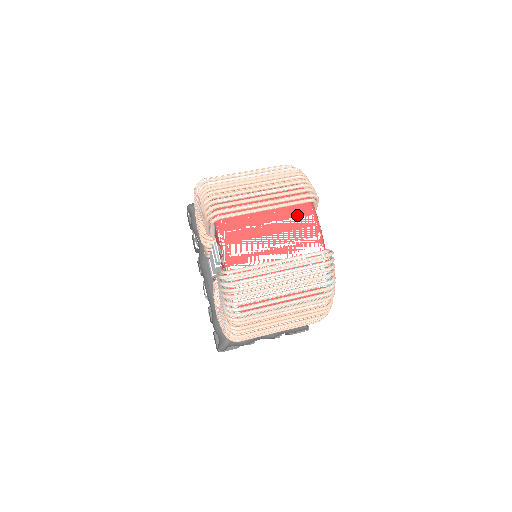
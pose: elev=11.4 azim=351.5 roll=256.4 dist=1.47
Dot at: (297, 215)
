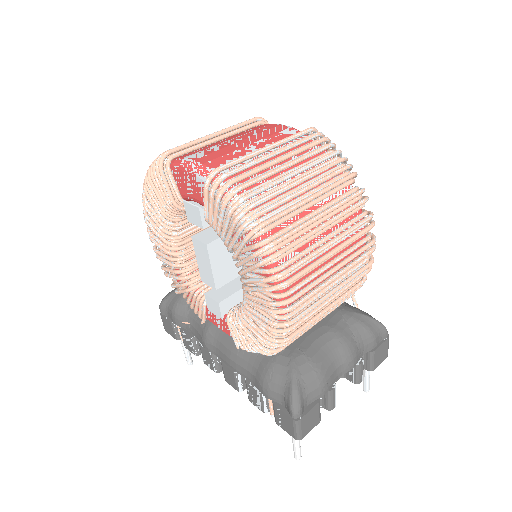
Dot at: (255, 129)
